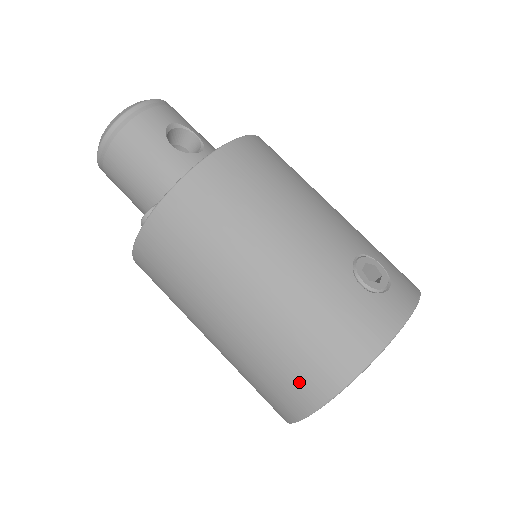
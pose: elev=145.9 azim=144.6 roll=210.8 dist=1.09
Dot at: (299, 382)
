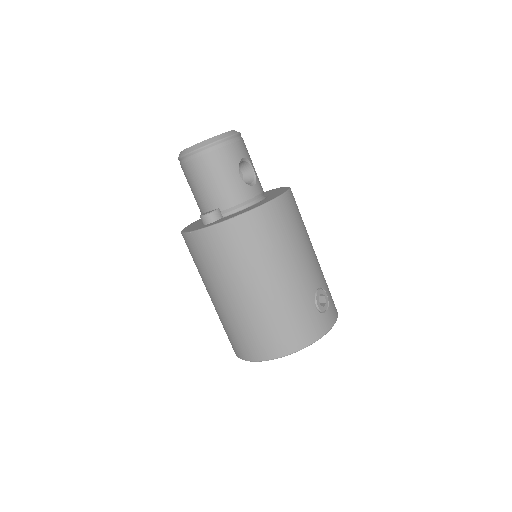
Dot at: (264, 345)
